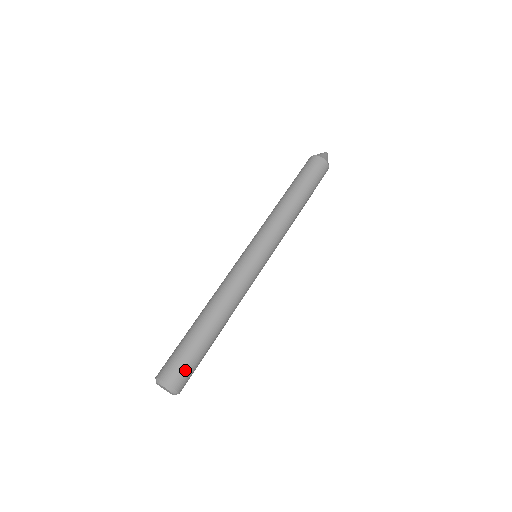
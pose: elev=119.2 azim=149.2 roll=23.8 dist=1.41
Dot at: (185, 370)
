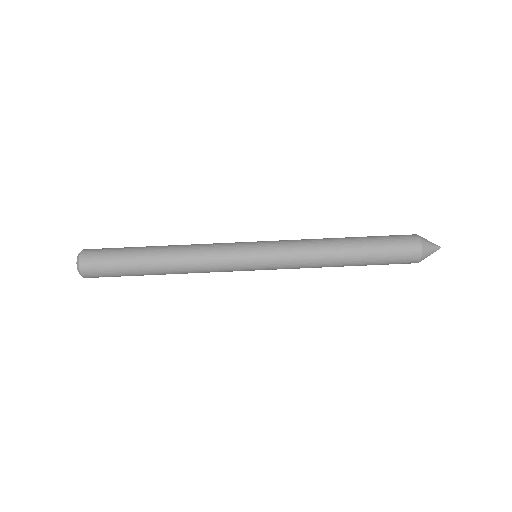
Dot at: (101, 272)
